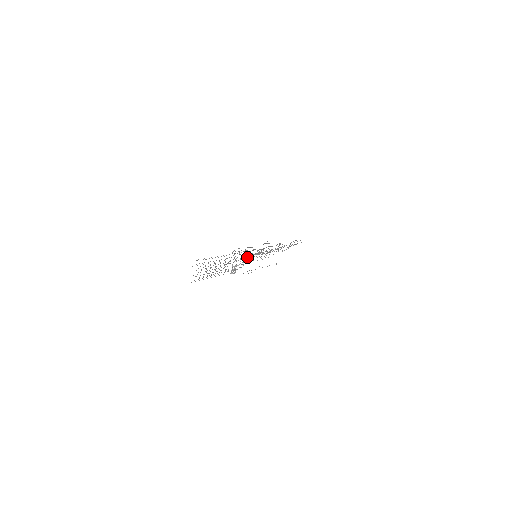
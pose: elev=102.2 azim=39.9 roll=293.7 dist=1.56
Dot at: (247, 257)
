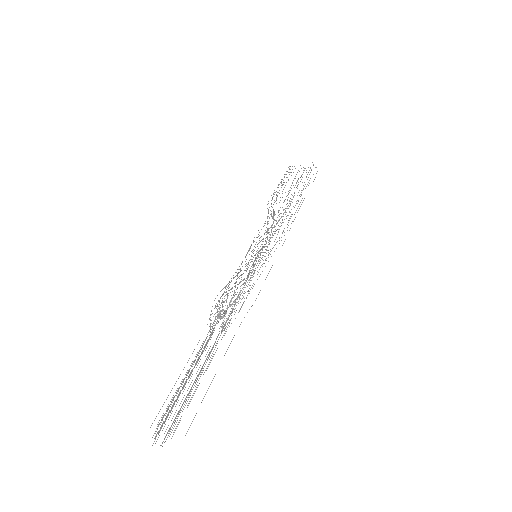
Dot at: occluded
